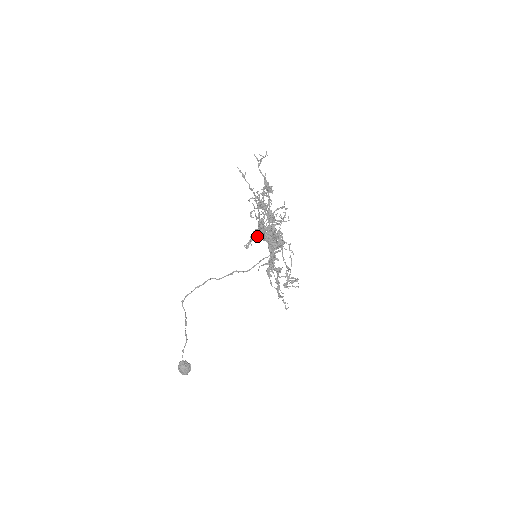
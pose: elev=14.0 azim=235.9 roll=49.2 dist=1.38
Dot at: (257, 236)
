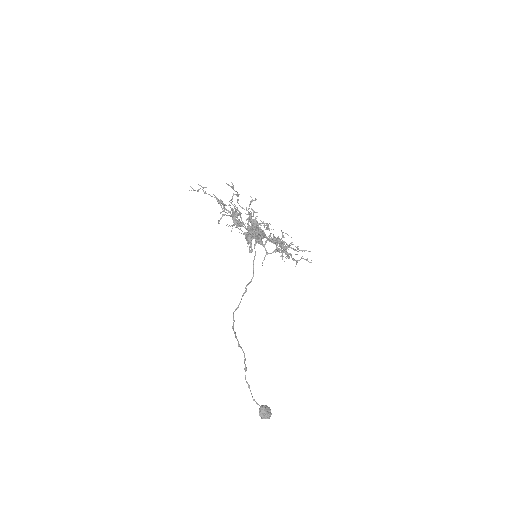
Dot at: (249, 238)
